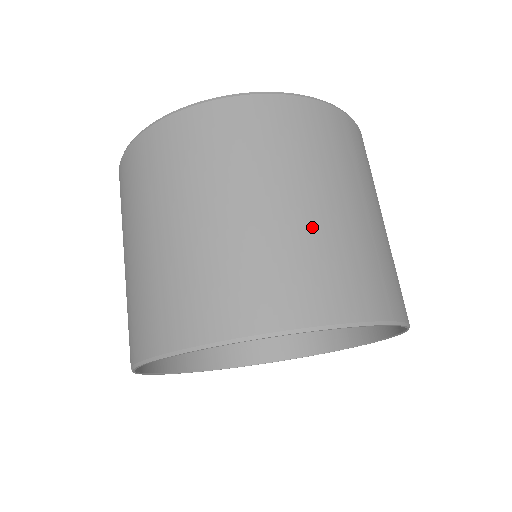
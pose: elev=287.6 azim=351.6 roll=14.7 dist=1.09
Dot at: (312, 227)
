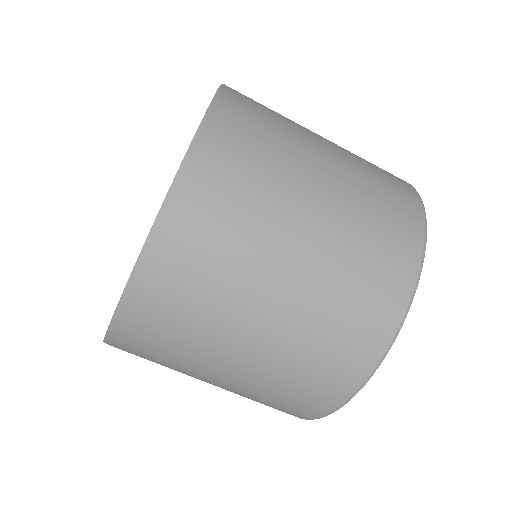
Dot at: (331, 247)
